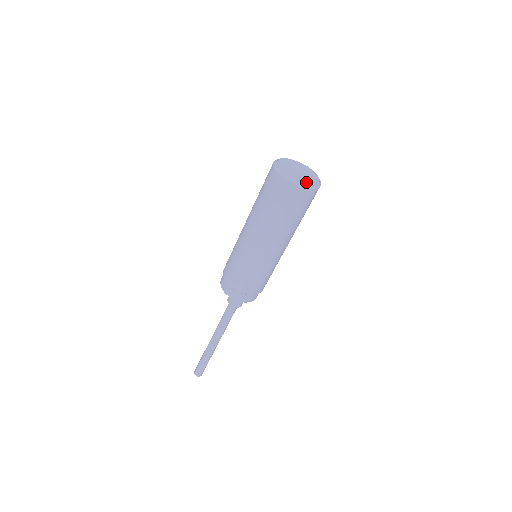
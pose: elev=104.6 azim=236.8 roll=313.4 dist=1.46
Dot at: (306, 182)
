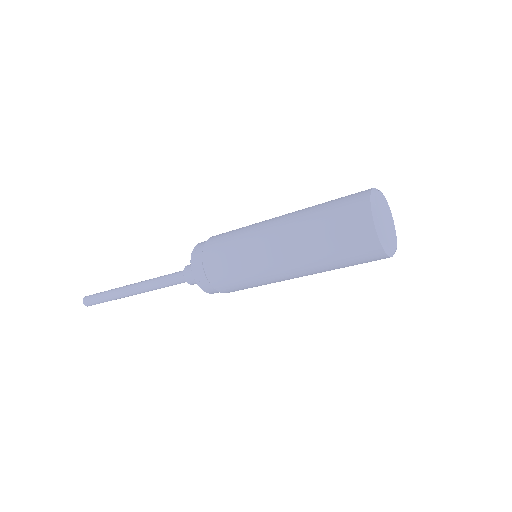
Dot at: (391, 247)
